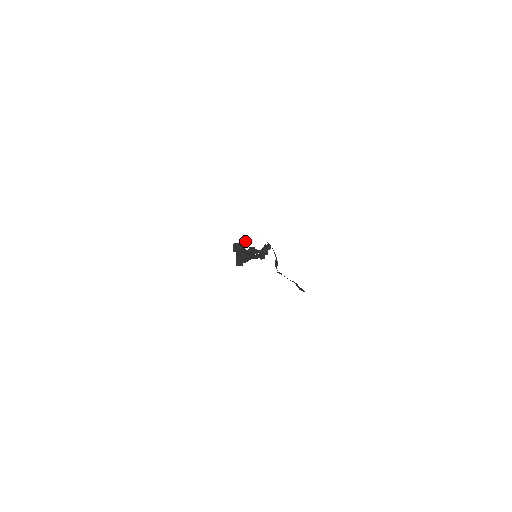
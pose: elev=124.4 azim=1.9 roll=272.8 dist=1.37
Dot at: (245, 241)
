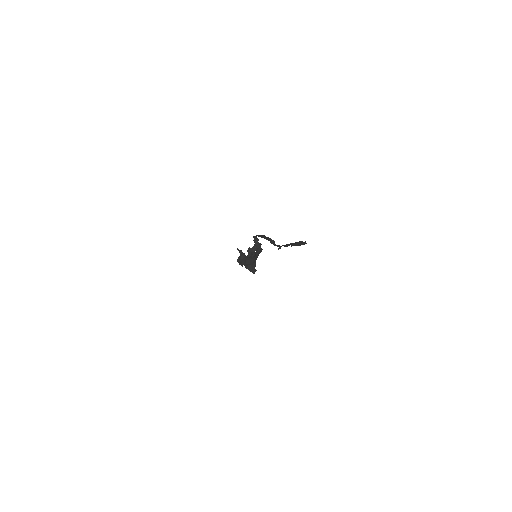
Dot at: (240, 252)
